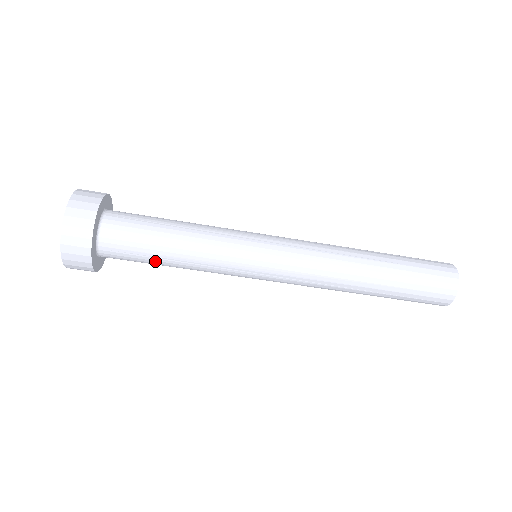
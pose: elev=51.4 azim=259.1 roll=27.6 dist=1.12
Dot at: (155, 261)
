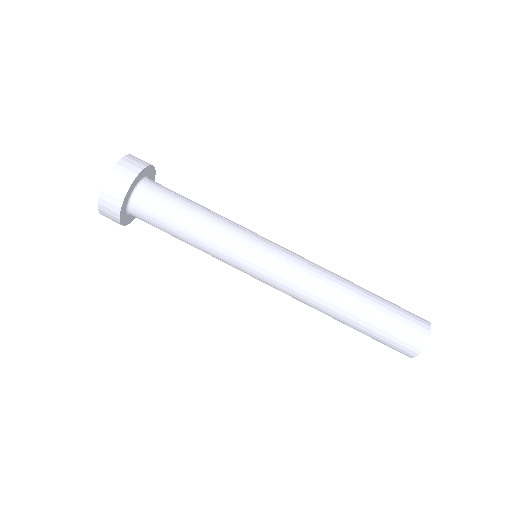
Dot at: (171, 228)
